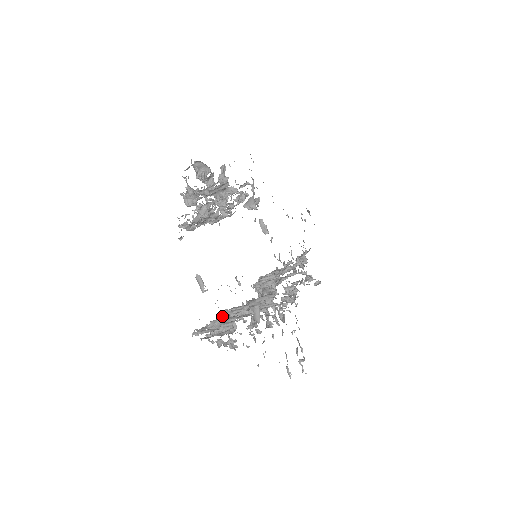
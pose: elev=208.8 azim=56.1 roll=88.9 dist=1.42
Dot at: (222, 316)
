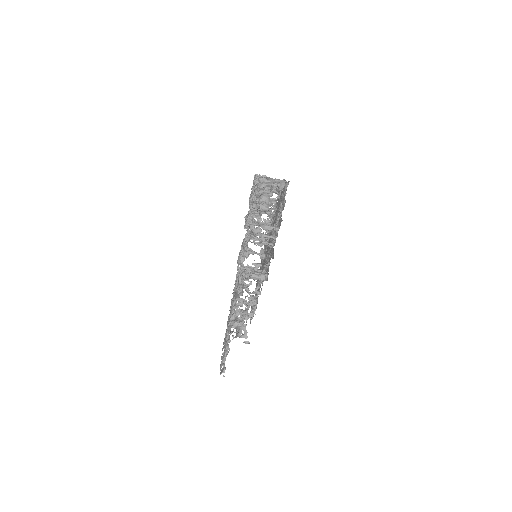
Dot at: occluded
